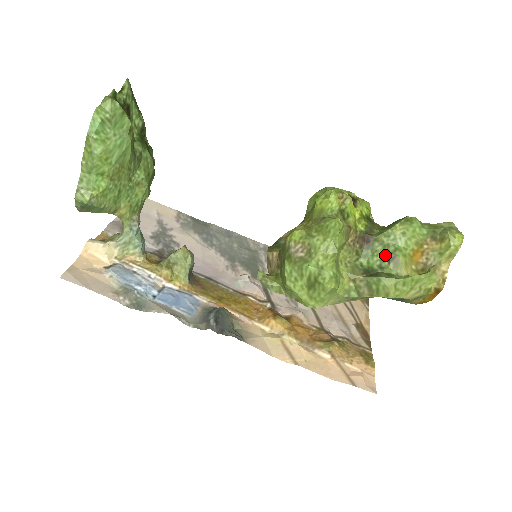
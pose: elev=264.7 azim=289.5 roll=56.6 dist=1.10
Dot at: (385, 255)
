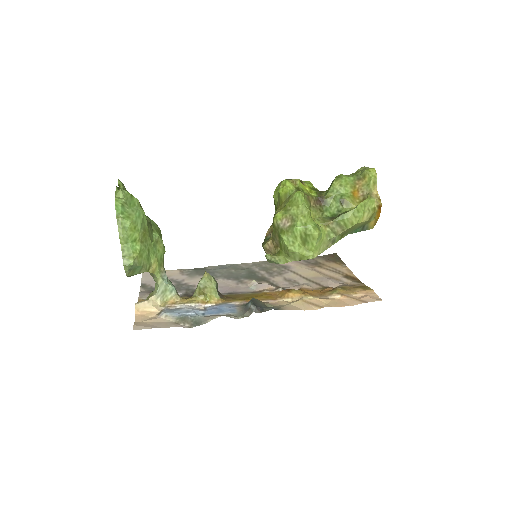
Dot at: (337, 203)
